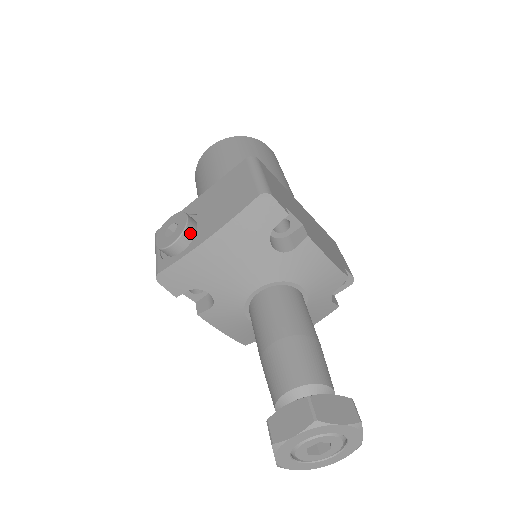
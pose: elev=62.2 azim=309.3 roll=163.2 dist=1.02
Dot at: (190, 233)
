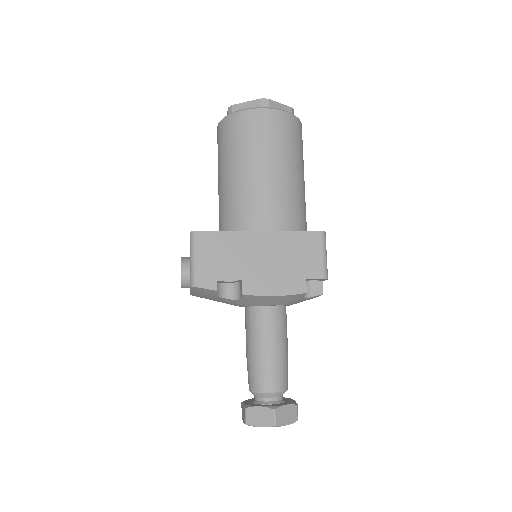
Dot at: (187, 281)
